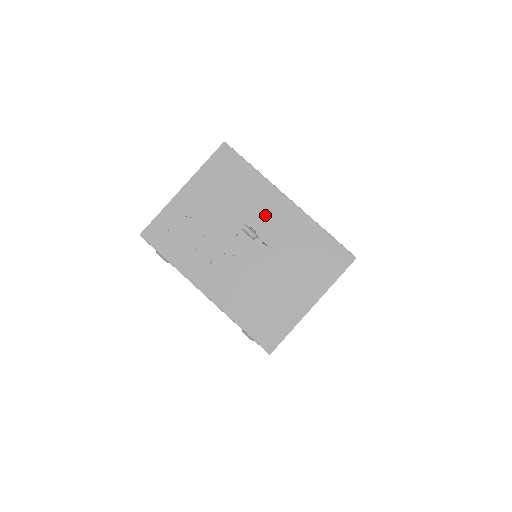
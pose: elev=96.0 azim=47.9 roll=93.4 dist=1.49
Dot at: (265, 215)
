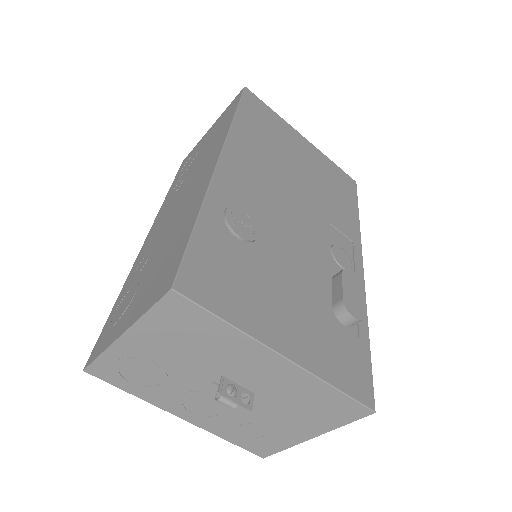
Dot at: (249, 369)
